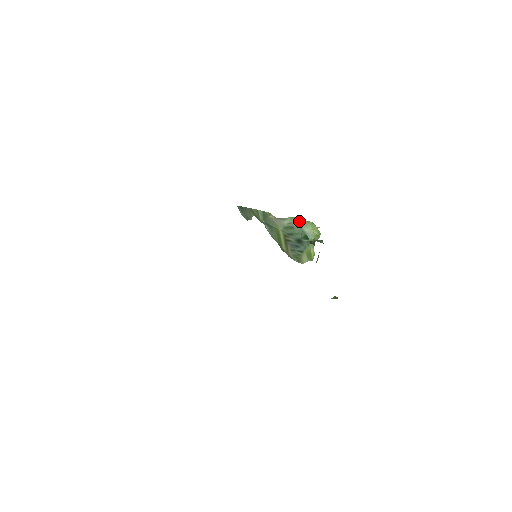
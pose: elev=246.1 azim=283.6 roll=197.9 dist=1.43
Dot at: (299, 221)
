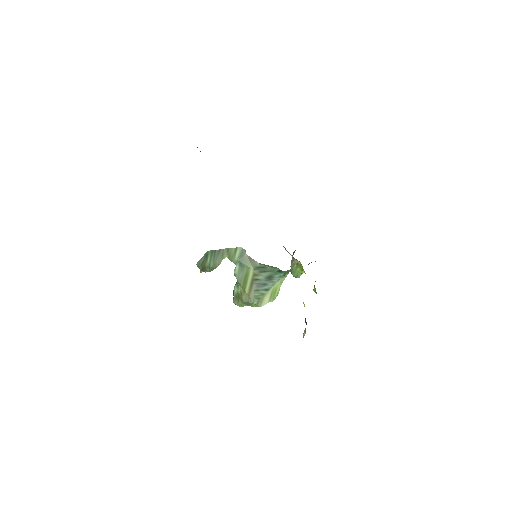
Dot at: occluded
